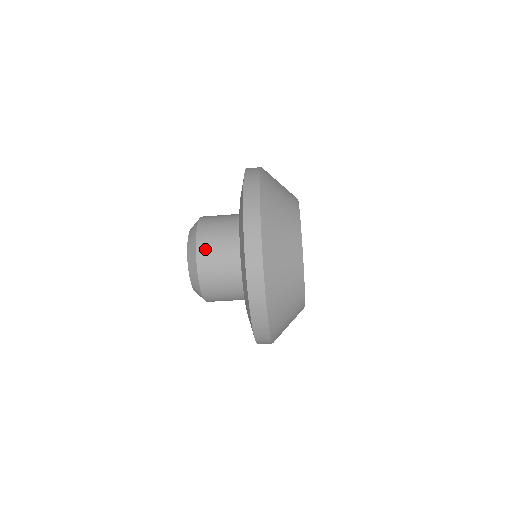
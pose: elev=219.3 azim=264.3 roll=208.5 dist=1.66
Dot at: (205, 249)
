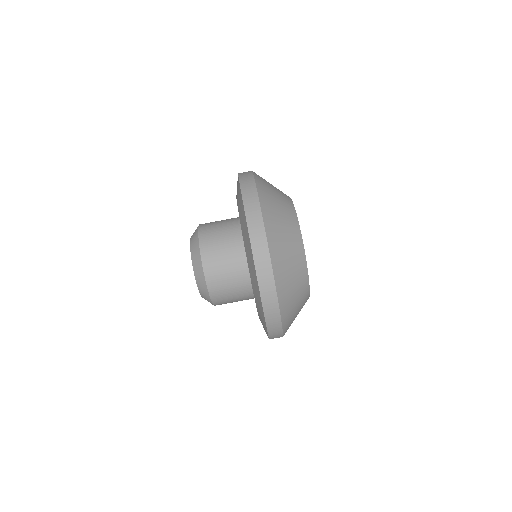
Dot at: (207, 229)
